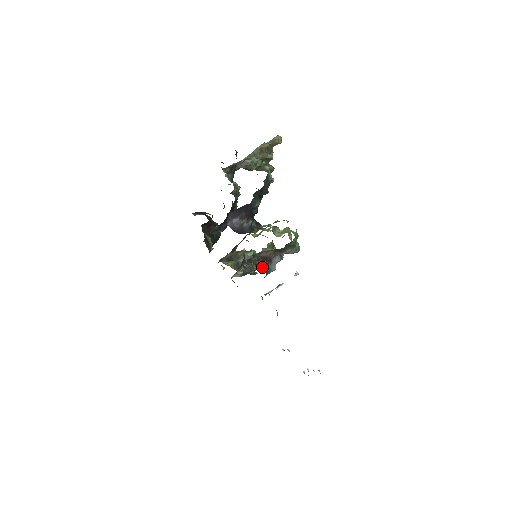
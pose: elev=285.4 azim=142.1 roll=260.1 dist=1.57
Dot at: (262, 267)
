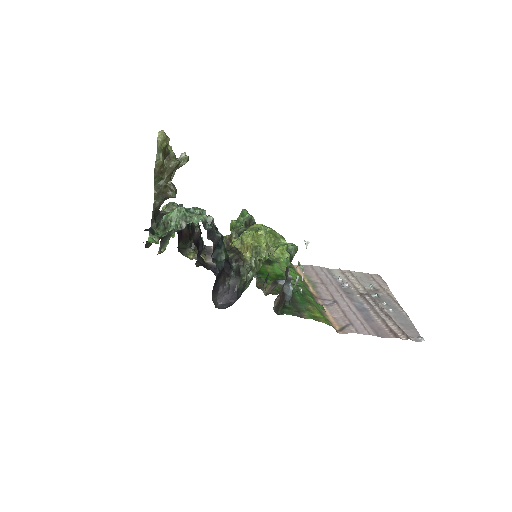
Dot at: (282, 307)
